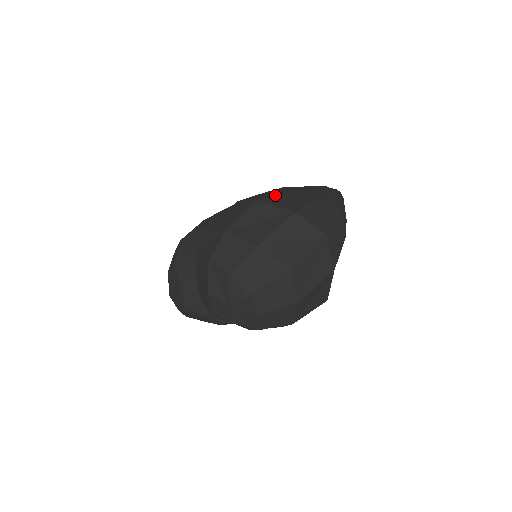
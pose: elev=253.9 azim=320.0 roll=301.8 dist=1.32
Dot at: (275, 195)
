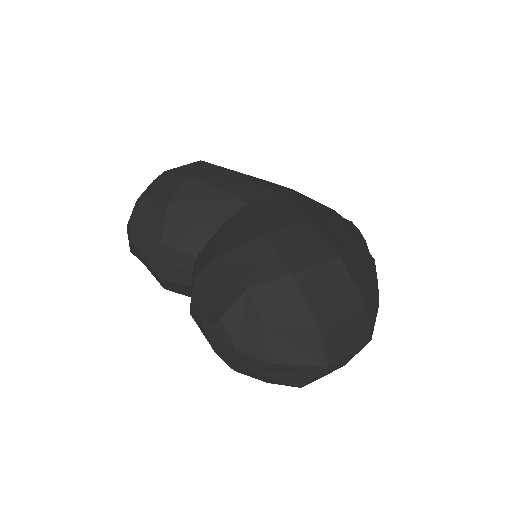
Dot at: (348, 251)
